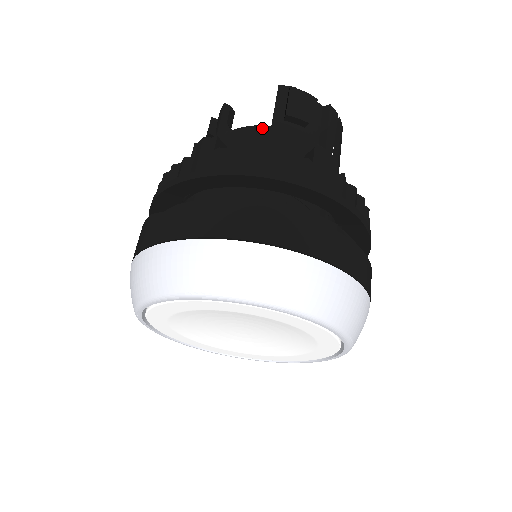
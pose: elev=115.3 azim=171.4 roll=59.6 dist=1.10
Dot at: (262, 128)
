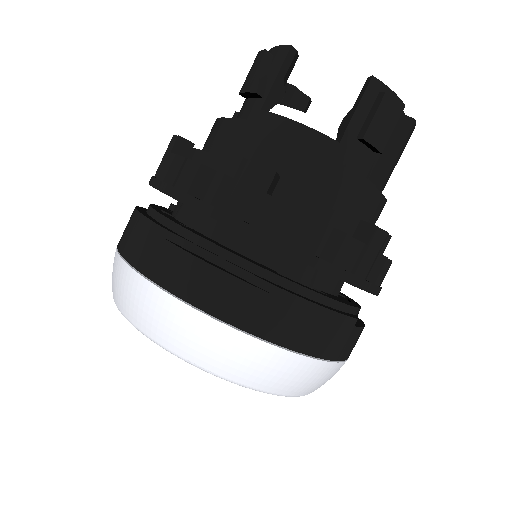
Dot at: (330, 159)
